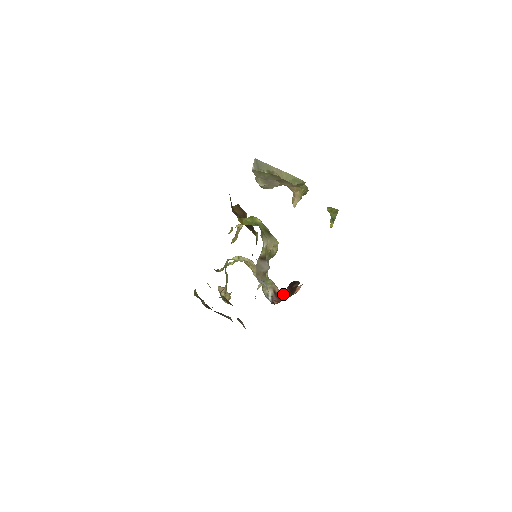
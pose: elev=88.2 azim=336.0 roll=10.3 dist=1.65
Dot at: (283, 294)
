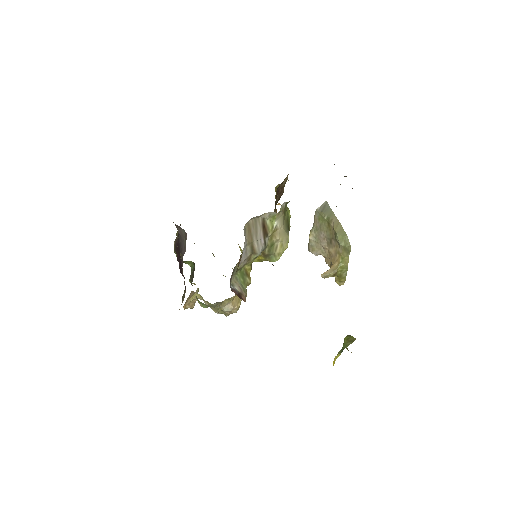
Dot at: occluded
